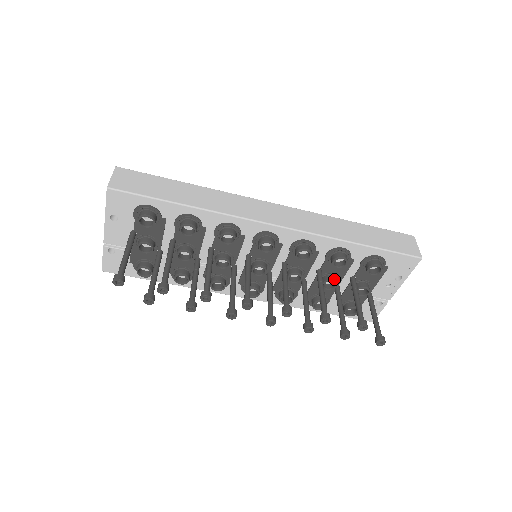
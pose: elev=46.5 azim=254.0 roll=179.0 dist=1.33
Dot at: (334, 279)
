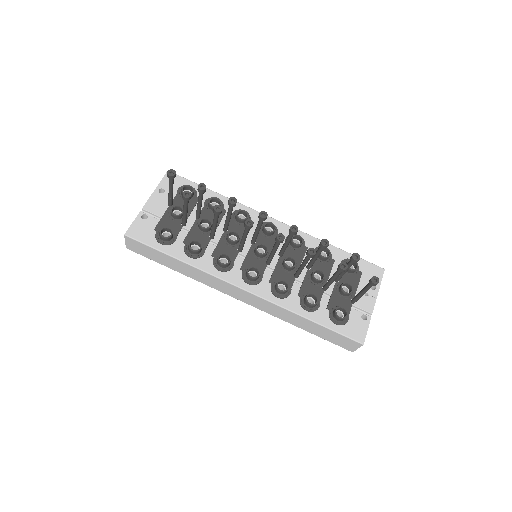
Dot at: (322, 272)
